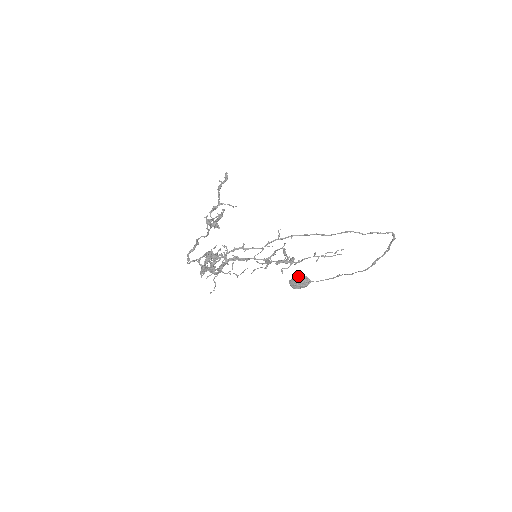
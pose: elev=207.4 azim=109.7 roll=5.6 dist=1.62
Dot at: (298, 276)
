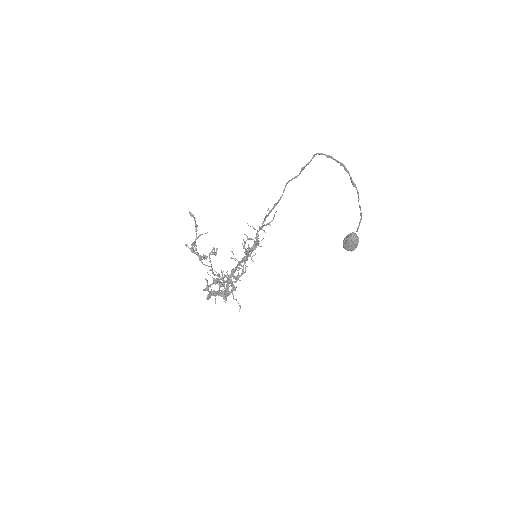
Dot at: (345, 238)
